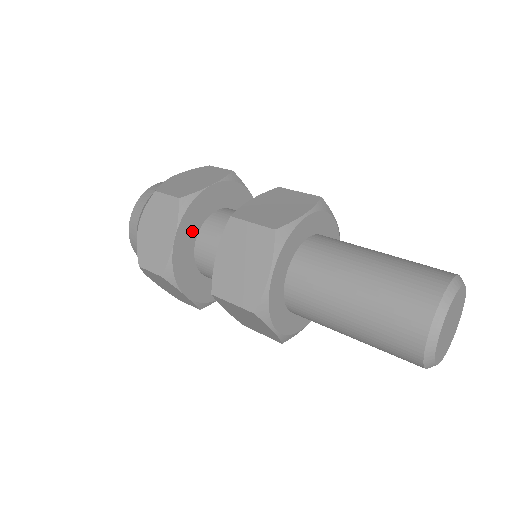
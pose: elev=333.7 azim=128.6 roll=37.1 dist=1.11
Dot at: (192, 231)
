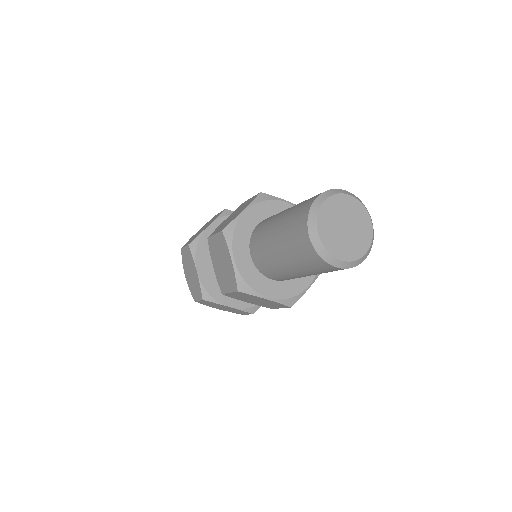
Dot at: occluded
